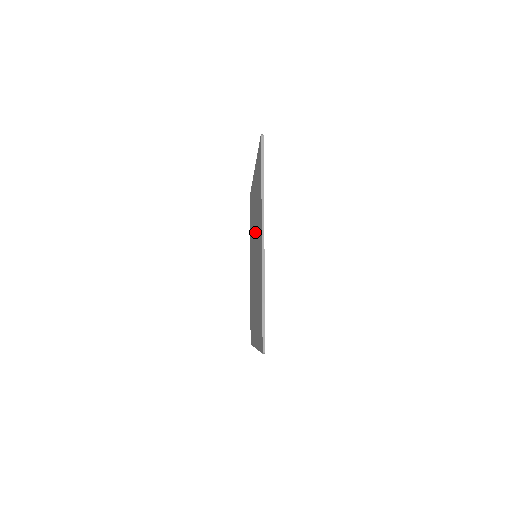
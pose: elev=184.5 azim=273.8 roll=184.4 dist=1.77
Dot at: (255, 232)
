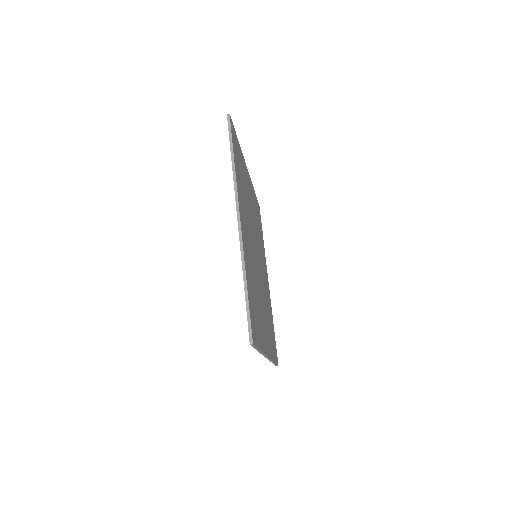
Dot at: occluded
